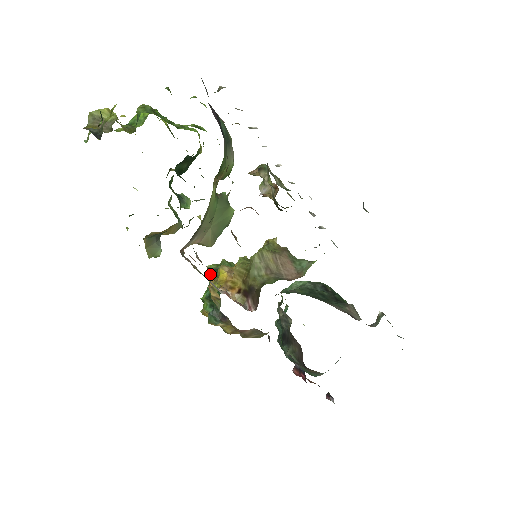
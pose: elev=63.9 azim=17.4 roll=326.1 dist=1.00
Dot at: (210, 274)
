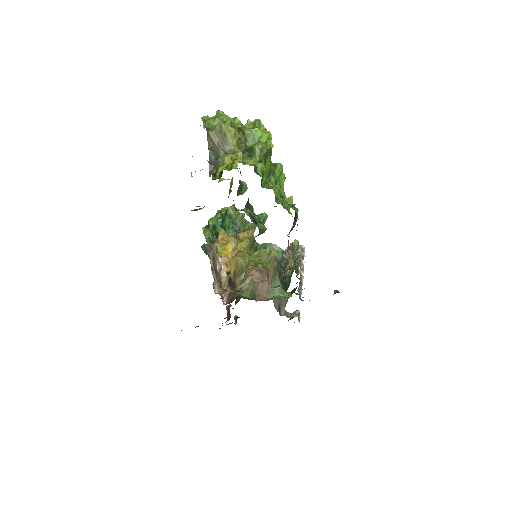
Dot at: (226, 212)
